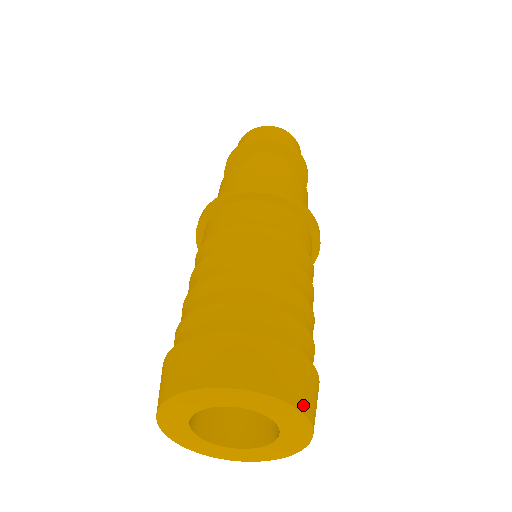
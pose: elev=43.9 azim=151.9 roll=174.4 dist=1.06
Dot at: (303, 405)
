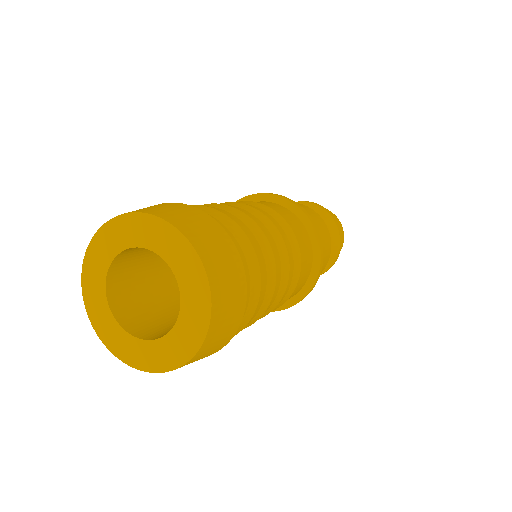
Dot at: (215, 319)
